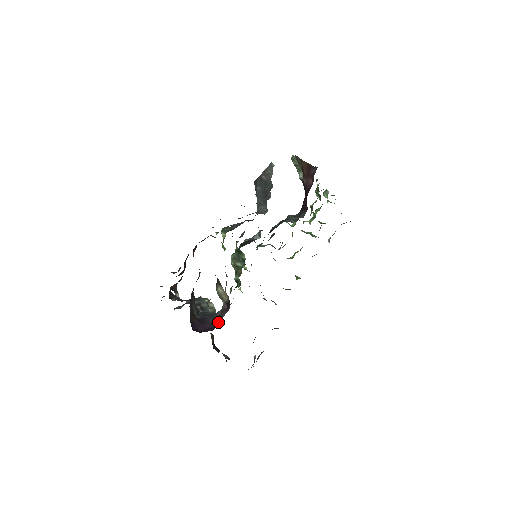
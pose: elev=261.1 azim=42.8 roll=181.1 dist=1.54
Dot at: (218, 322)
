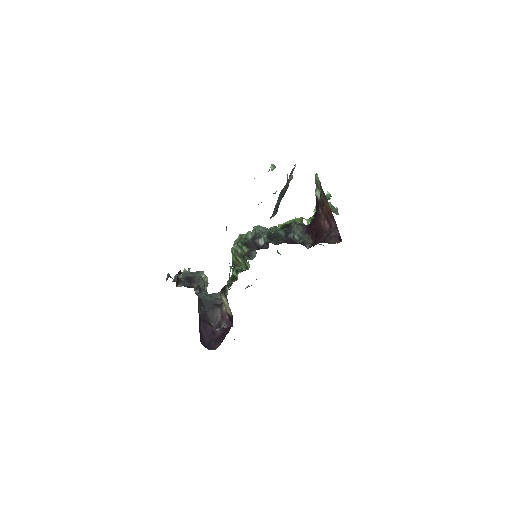
Dot at: (218, 327)
